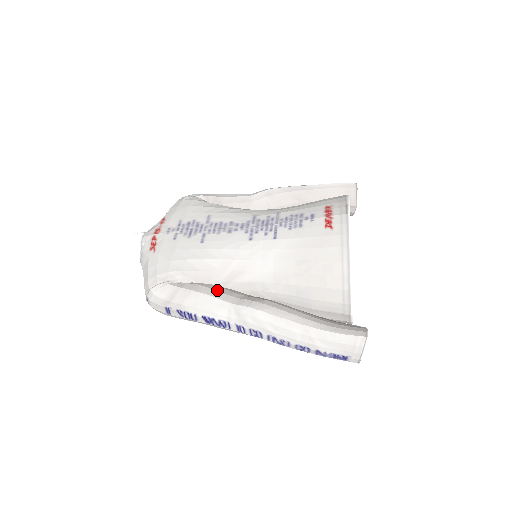
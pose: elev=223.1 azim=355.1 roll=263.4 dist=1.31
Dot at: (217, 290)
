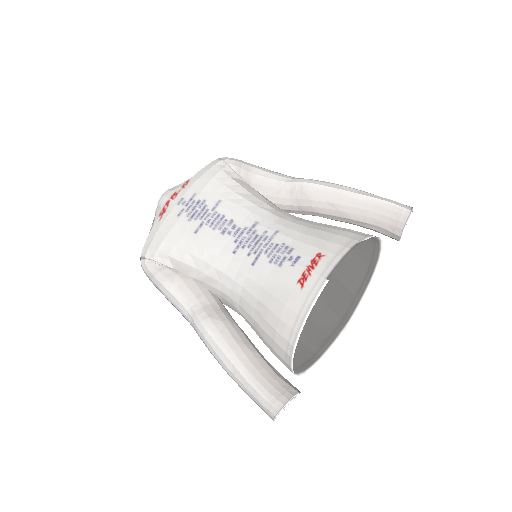
Dot at: (189, 287)
